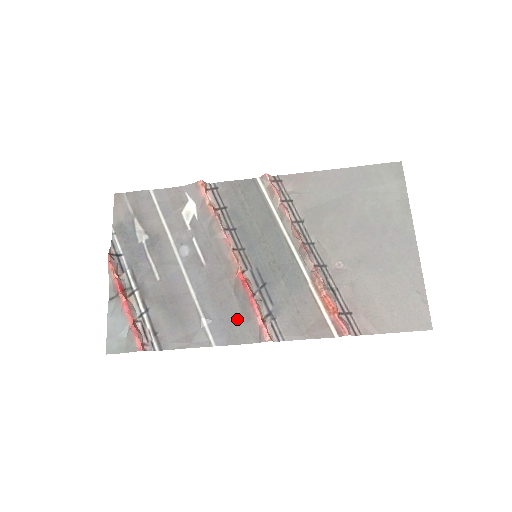
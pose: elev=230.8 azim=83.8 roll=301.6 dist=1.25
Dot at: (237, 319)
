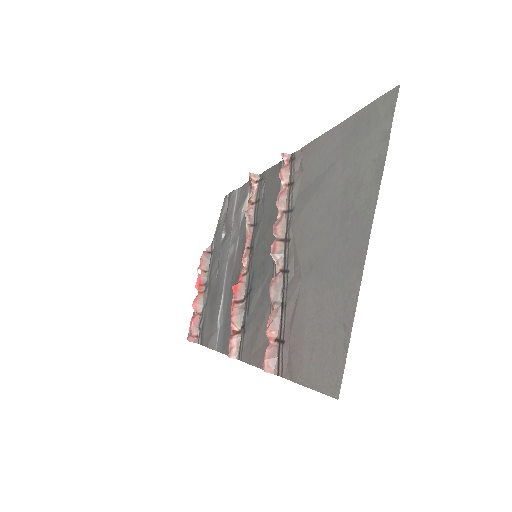
Dot at: occluded
